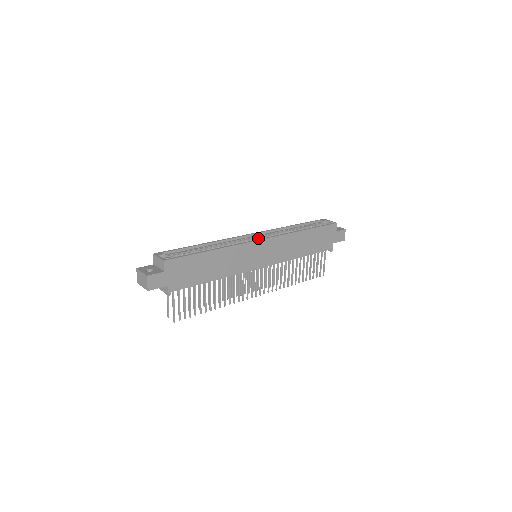
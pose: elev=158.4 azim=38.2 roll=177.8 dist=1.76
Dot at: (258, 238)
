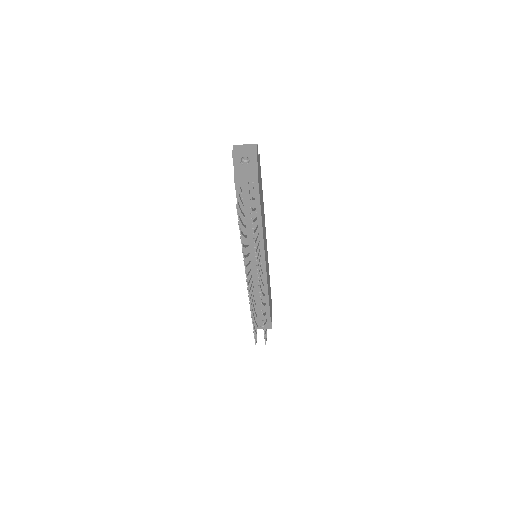
Dot at: occluded
